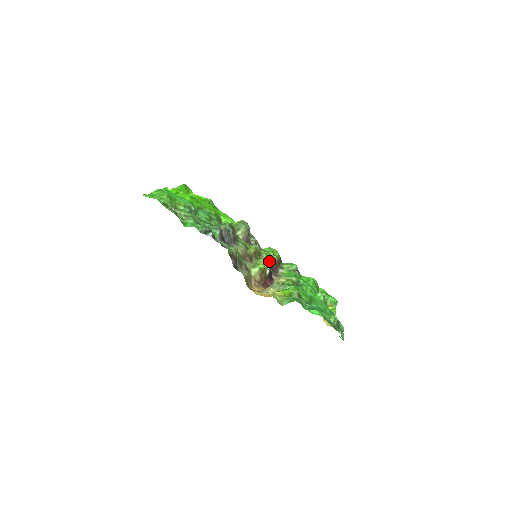
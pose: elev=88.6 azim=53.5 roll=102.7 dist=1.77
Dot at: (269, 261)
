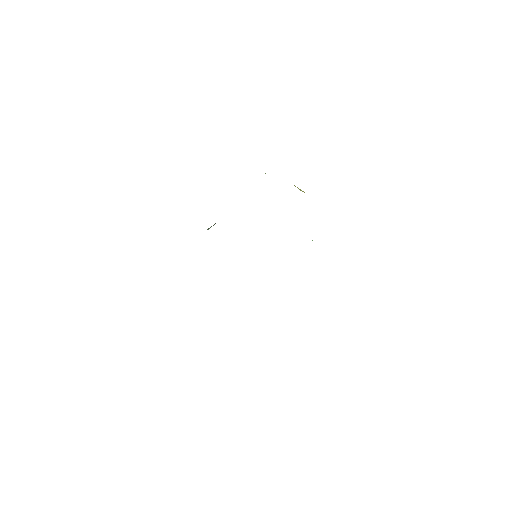
Dot at: occluded
